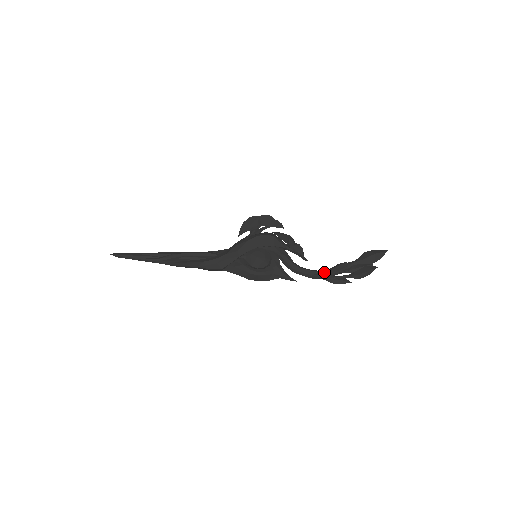
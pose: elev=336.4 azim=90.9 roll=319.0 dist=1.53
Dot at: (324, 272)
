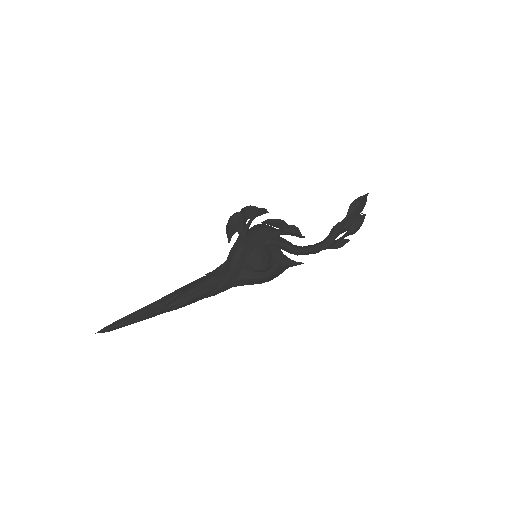
Dot at: (326, 243)
